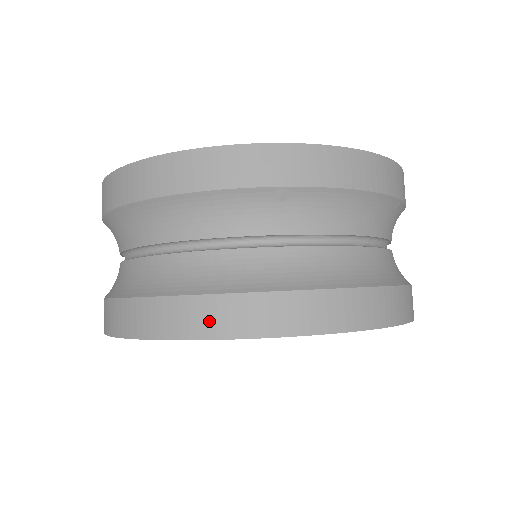
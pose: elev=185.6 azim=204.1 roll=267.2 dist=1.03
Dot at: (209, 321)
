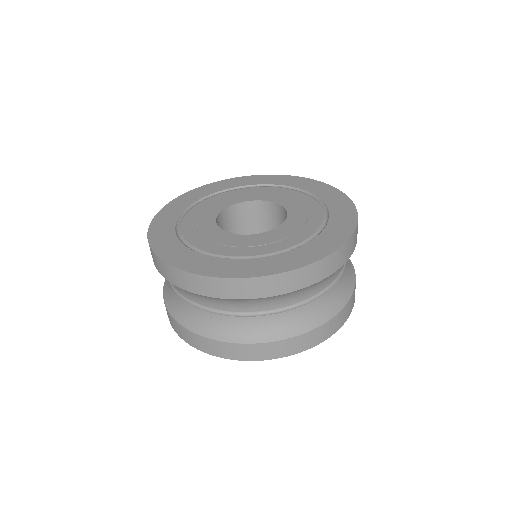
Dot at: (205, 346)
